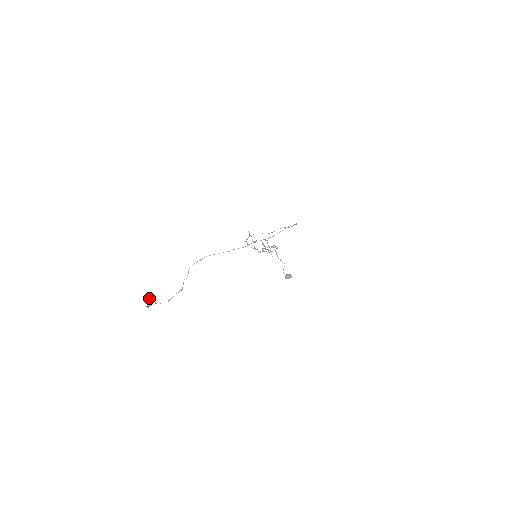
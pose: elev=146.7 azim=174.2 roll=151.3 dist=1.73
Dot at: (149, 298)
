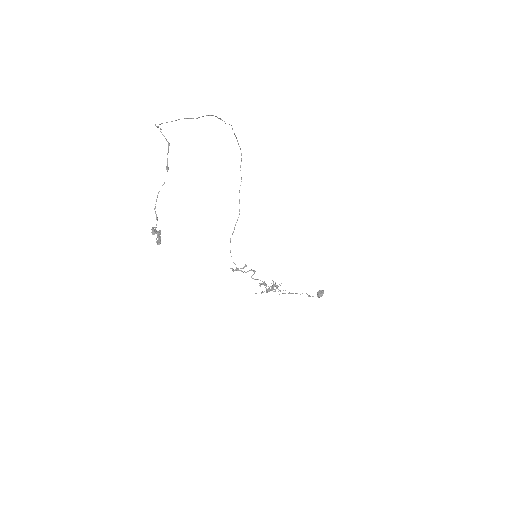
Dot at: occluded
